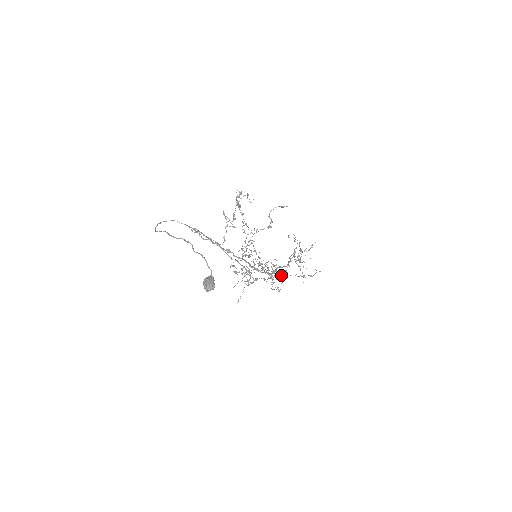
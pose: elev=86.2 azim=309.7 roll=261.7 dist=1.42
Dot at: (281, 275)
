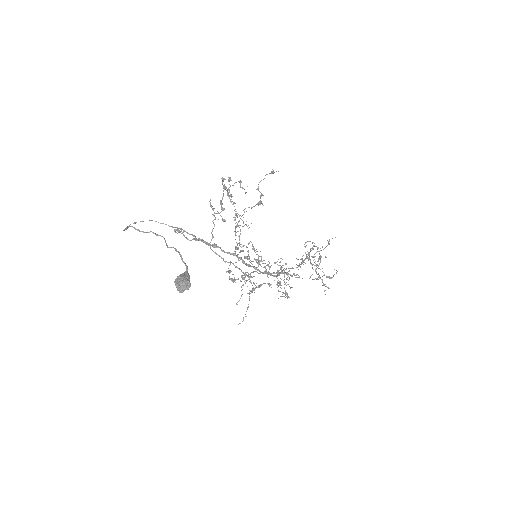
Dot at: occluded
